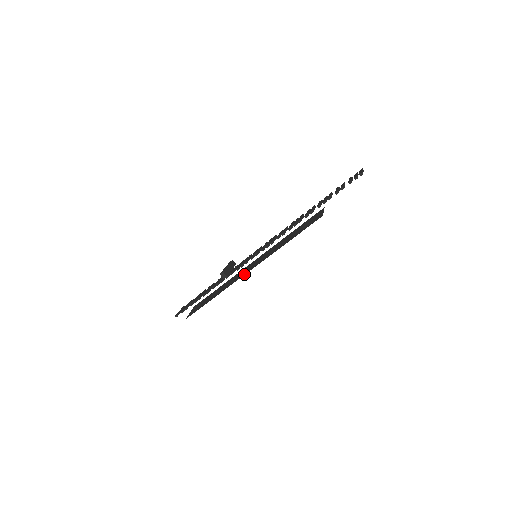
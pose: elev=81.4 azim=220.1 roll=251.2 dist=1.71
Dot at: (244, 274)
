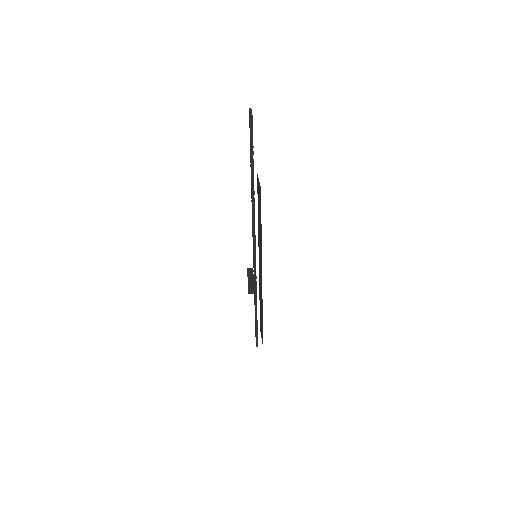
Dot at: occluded
